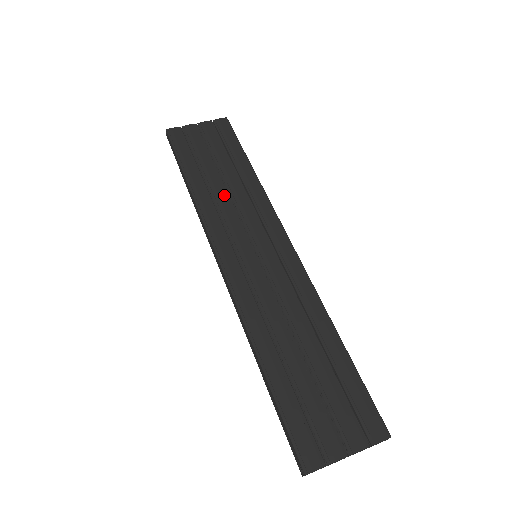
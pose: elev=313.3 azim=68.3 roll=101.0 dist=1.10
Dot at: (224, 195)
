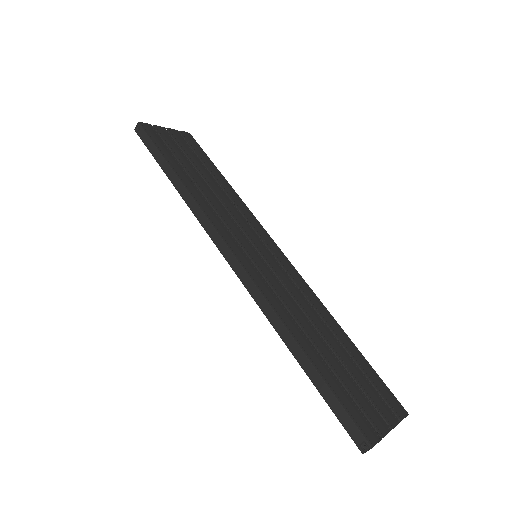
Dot at: (214, 196)
